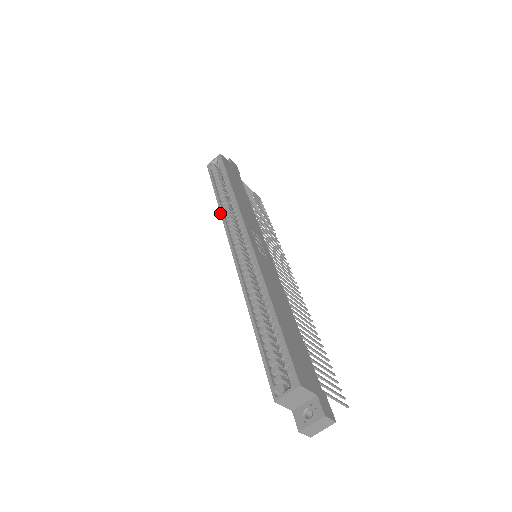
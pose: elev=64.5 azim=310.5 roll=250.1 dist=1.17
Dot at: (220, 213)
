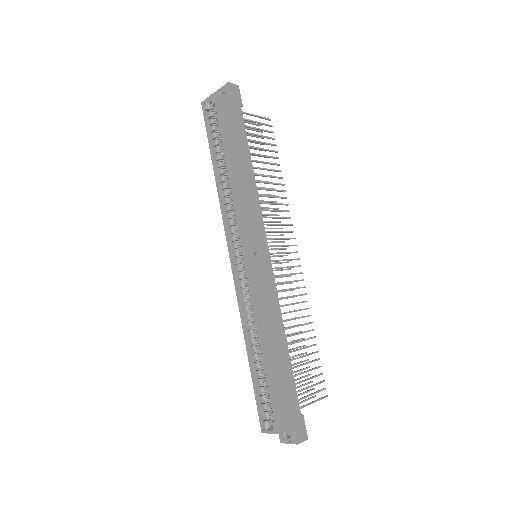
Dot at: occluded
